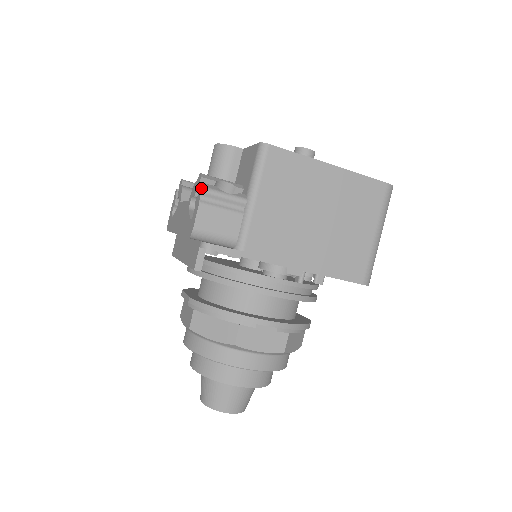
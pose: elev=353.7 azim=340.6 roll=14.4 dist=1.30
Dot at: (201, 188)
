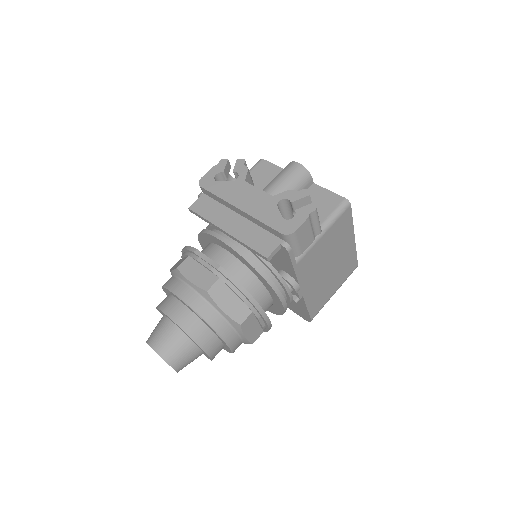
Dot at: (313, 206)
